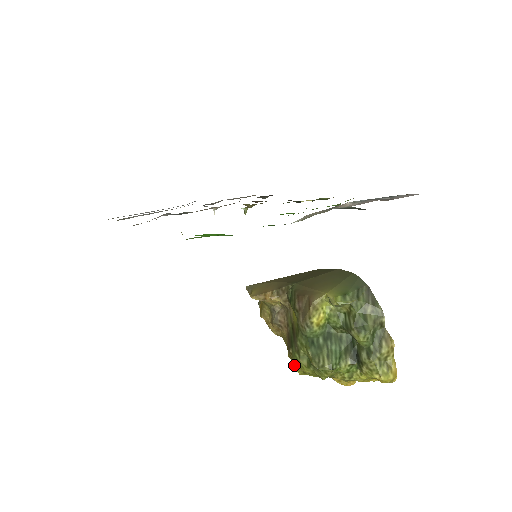
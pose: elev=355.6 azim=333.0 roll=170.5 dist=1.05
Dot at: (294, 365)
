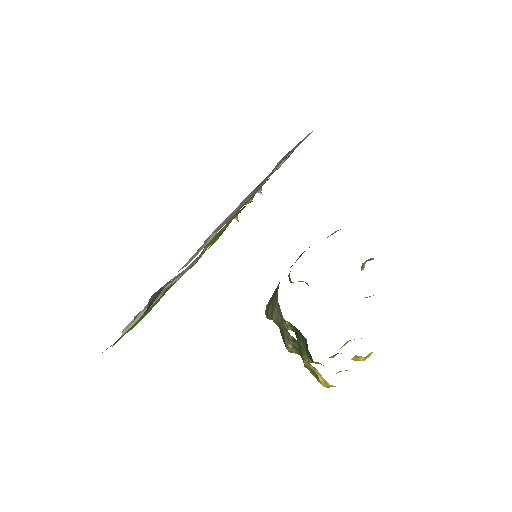
Dot at: occluded
